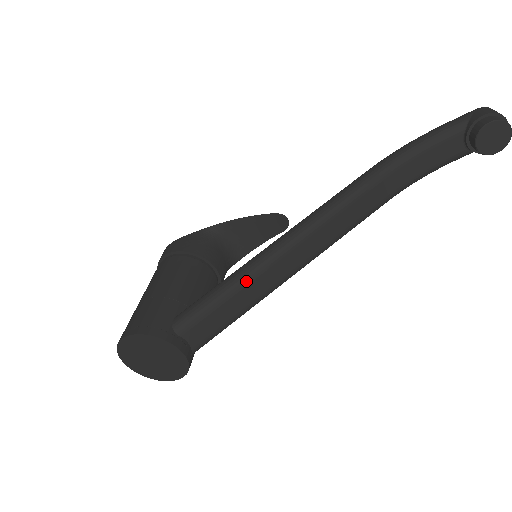
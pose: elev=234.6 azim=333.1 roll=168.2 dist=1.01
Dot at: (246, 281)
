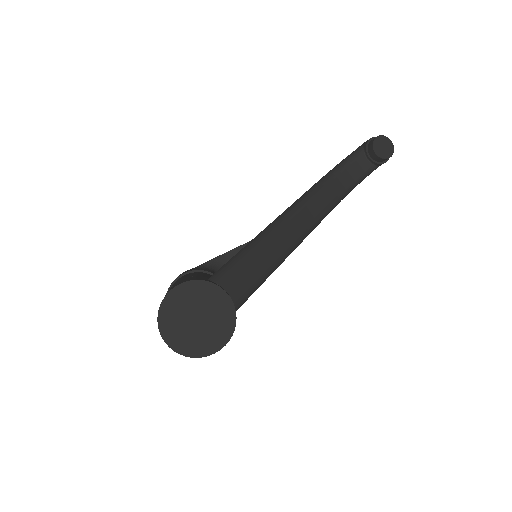
Dot at: (260, 243)
